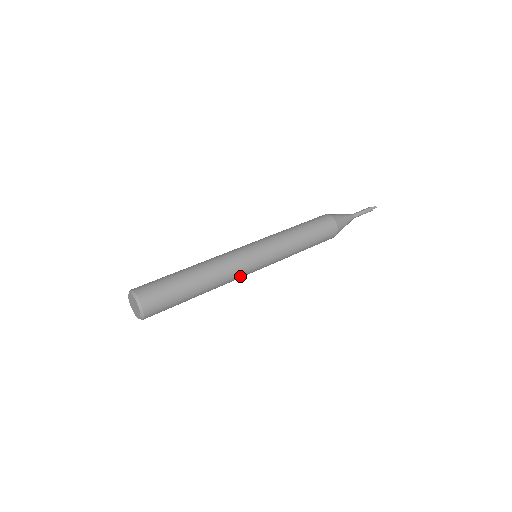
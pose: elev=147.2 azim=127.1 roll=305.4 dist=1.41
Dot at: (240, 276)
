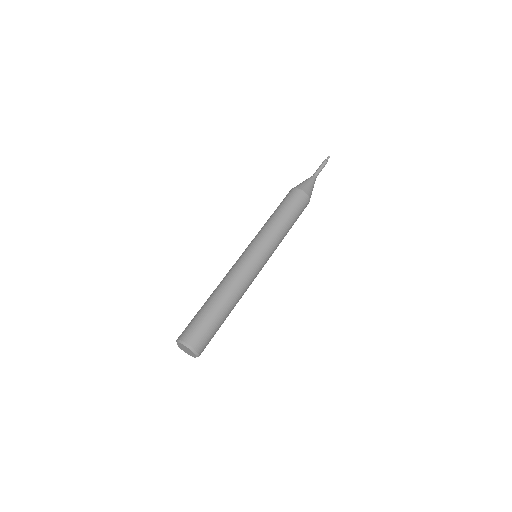
Dot at: occluded
